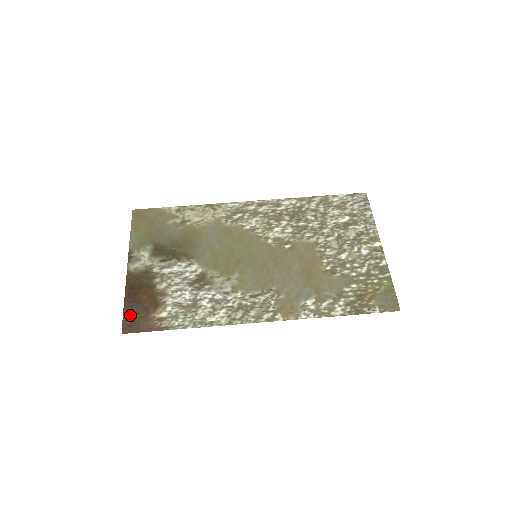
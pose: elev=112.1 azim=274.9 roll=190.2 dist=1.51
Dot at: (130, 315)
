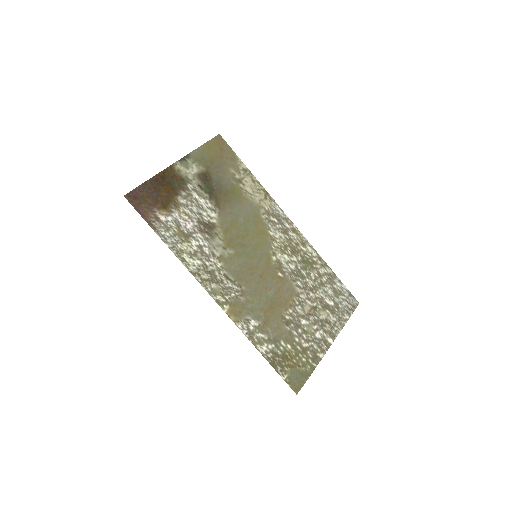
Dot at: (142, 192)
